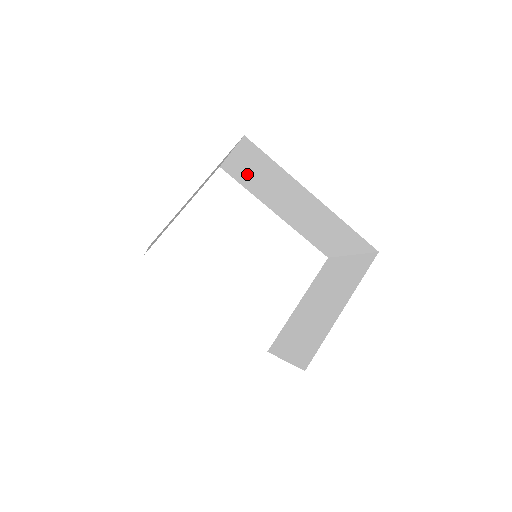
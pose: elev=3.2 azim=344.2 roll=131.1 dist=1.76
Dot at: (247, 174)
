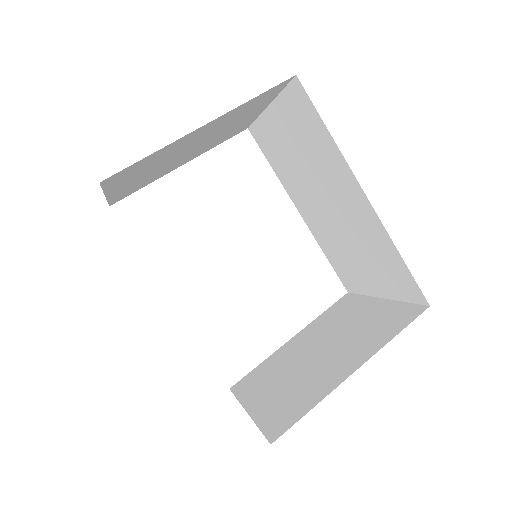
Dot at: (280, 145)
